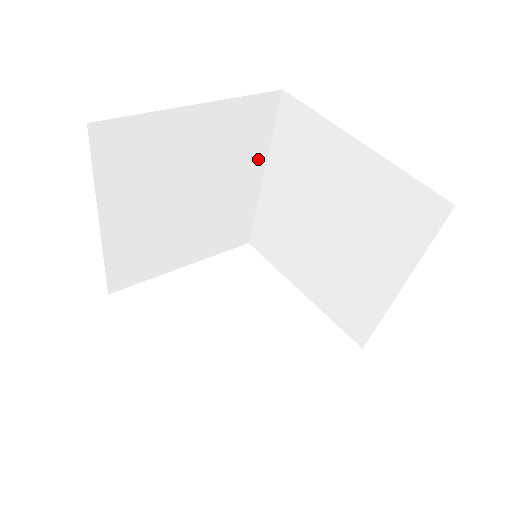
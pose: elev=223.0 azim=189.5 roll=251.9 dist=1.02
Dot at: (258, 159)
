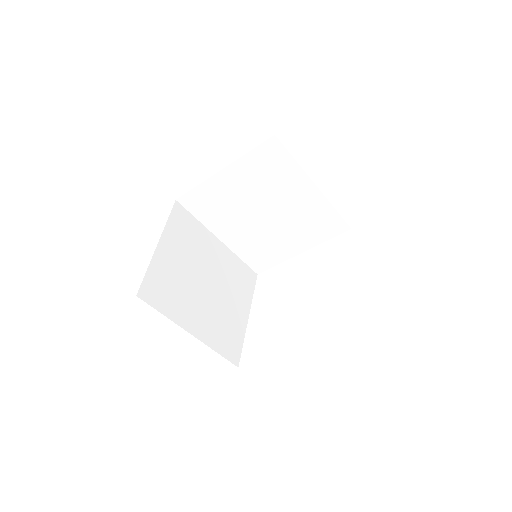
Dot at: (207, 235)
